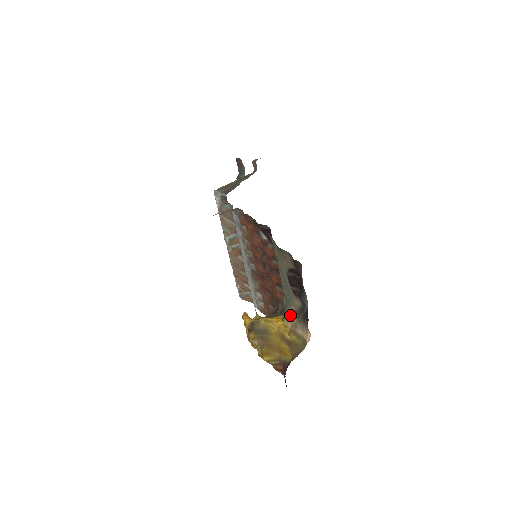
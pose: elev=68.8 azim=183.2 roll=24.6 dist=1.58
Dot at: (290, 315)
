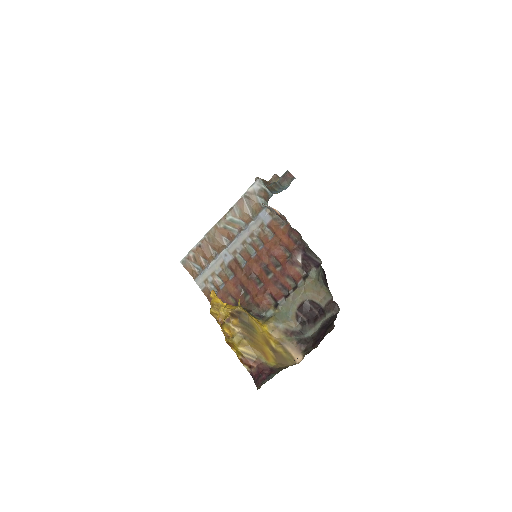
Dot at: (279, 329)
